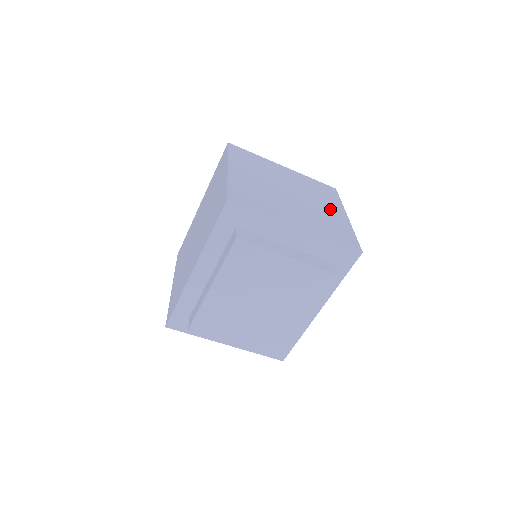
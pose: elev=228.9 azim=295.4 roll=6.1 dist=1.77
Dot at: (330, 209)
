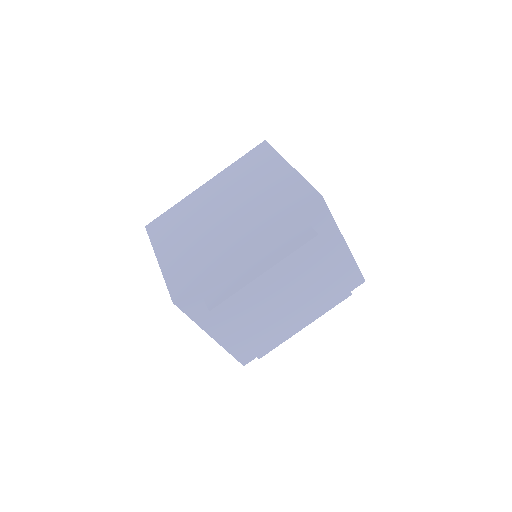
Dot at: occluded
